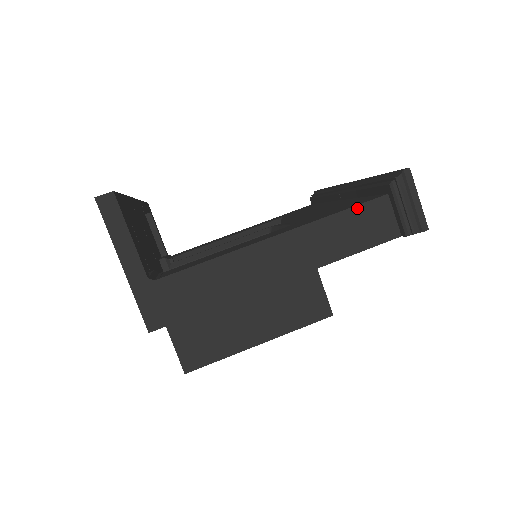
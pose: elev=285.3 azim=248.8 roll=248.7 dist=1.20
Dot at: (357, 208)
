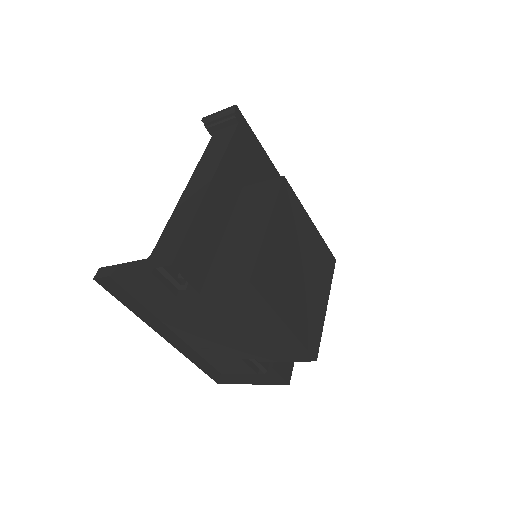
Dot at: (208, 146)
